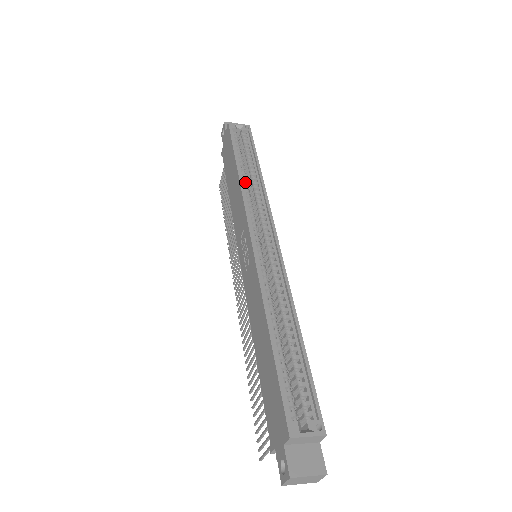
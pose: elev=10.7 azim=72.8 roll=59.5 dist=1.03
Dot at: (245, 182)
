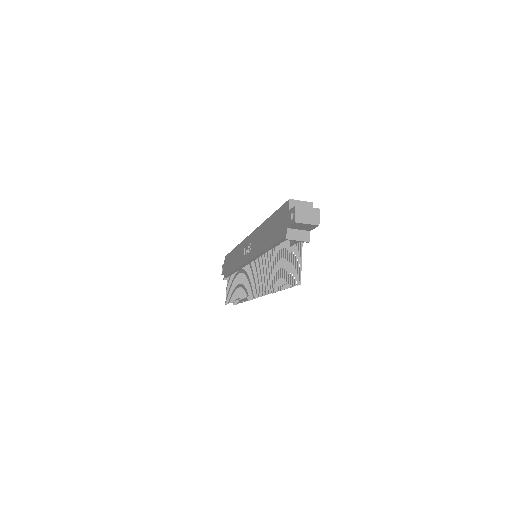
Dot at: occluded
